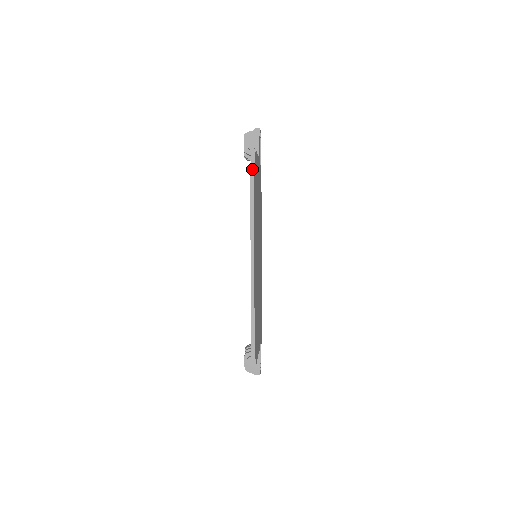
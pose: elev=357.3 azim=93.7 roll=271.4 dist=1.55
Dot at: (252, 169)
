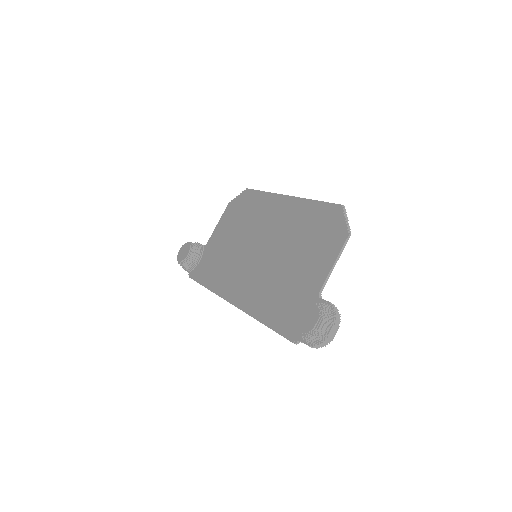
Dot at: (248, 189)
